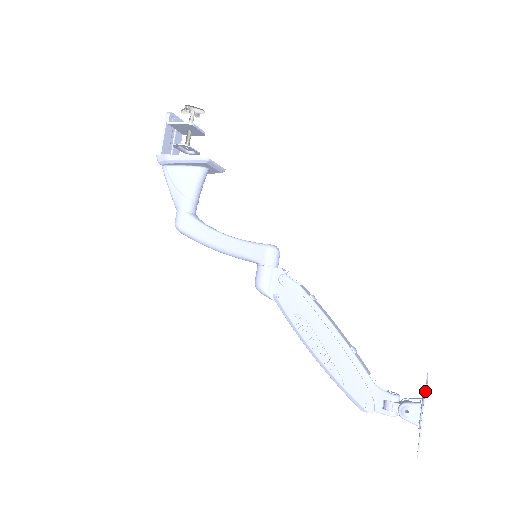
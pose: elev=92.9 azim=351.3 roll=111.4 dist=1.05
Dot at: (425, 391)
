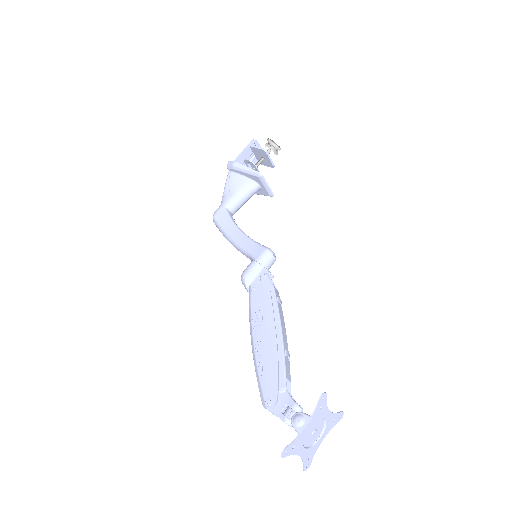
Dot at: (319, 398)
